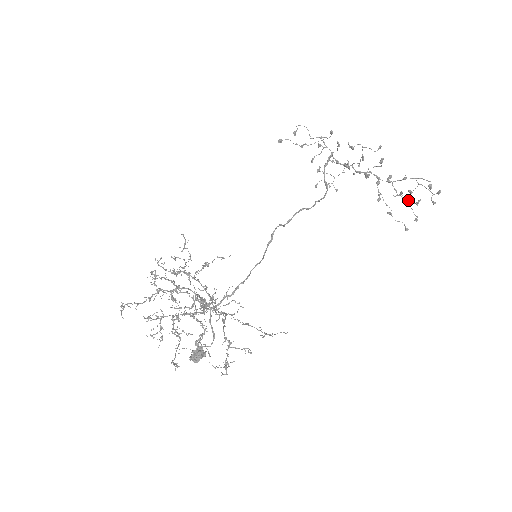
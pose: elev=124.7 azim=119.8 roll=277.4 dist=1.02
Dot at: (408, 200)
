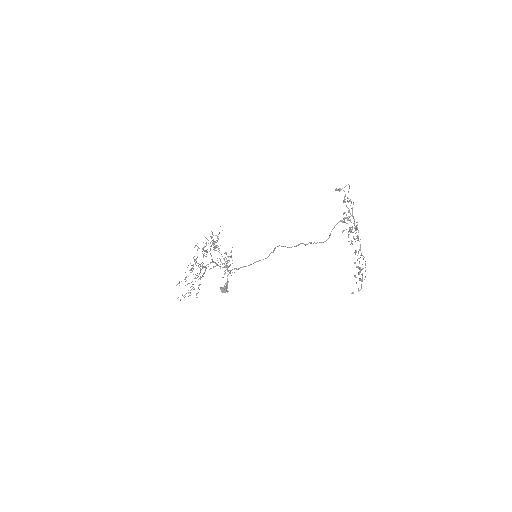
Dot at: (362, 274)
